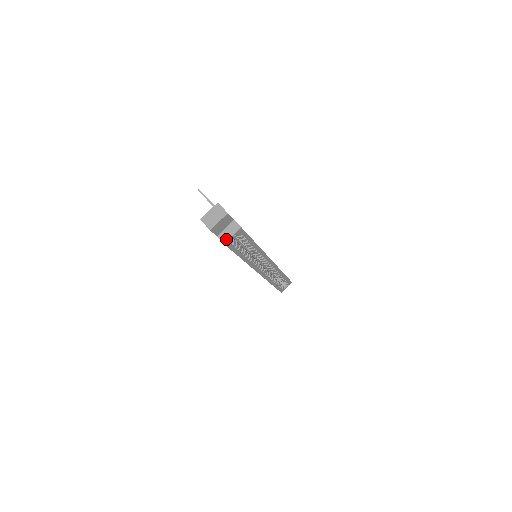
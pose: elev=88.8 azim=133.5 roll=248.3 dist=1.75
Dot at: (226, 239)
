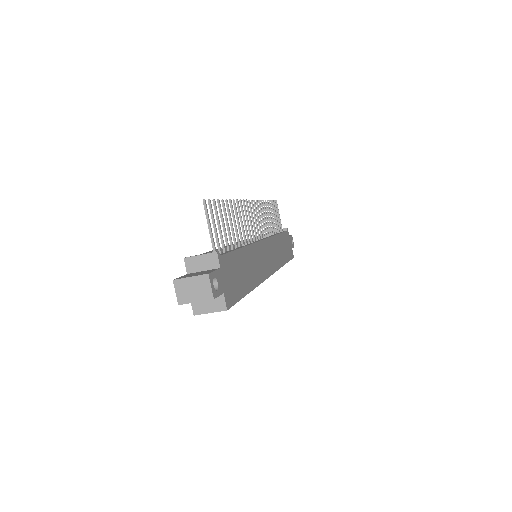
Dot at: (200, 311)
